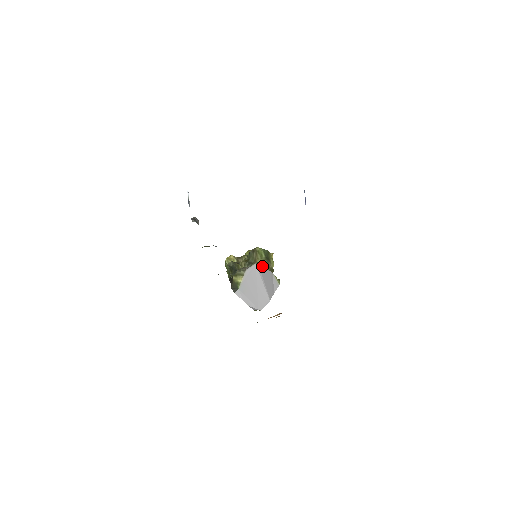
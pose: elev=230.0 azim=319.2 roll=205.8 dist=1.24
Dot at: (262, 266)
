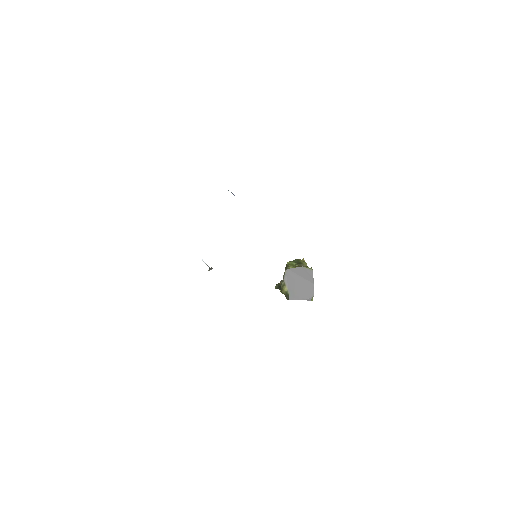
Dot at: (291, 268)
